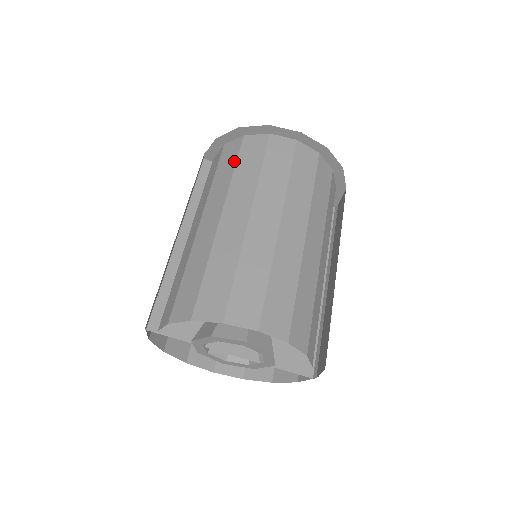
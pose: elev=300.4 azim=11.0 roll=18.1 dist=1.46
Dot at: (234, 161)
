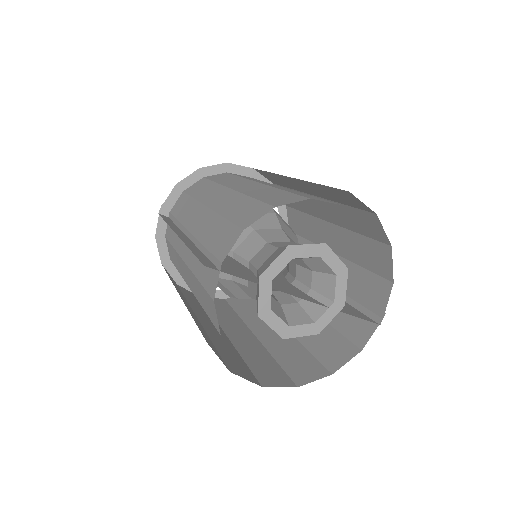
Dot at: (209, 182)
